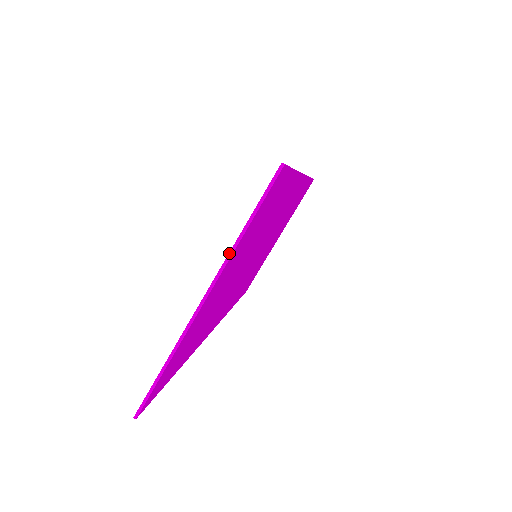
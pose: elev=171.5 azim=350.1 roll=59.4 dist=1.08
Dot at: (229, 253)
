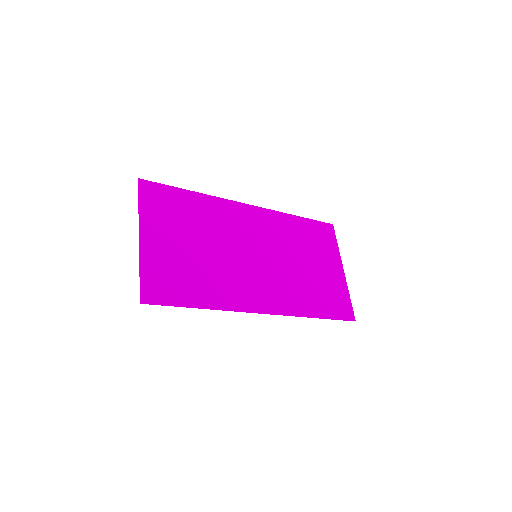
Dot at: (139, 215)
